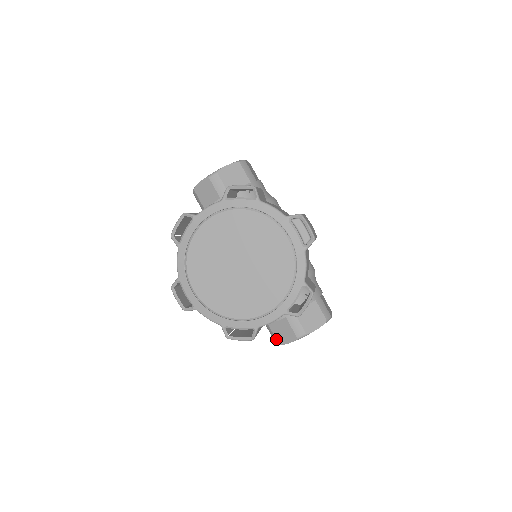
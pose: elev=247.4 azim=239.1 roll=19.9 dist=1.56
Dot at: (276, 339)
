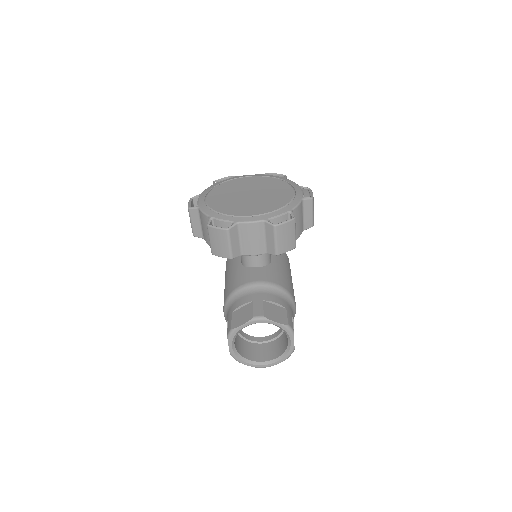
Dot at: (231, 324)
